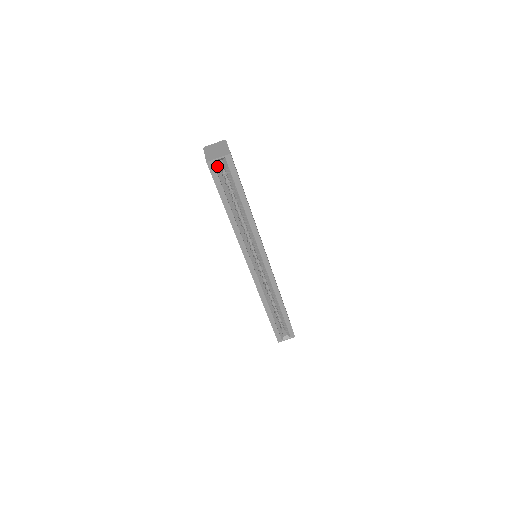
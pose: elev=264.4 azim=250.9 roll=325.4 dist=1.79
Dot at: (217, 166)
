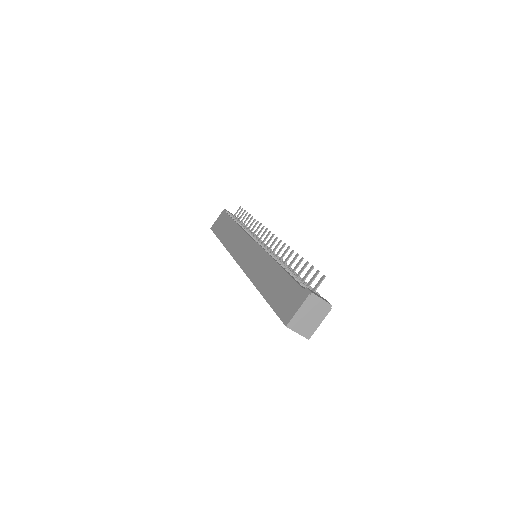
Dot at: occluded
